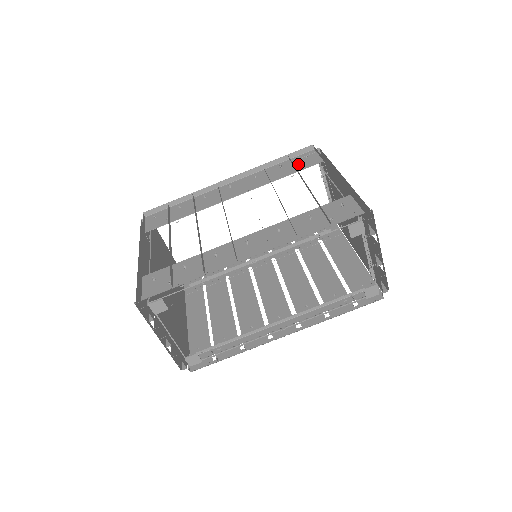
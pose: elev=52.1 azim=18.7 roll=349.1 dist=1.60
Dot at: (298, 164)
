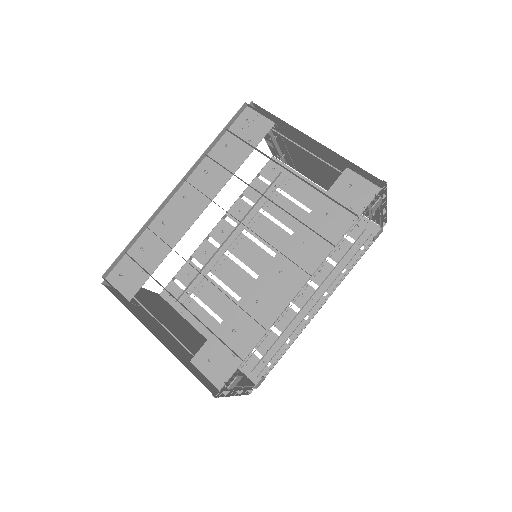
Dot at: (246, 136)
